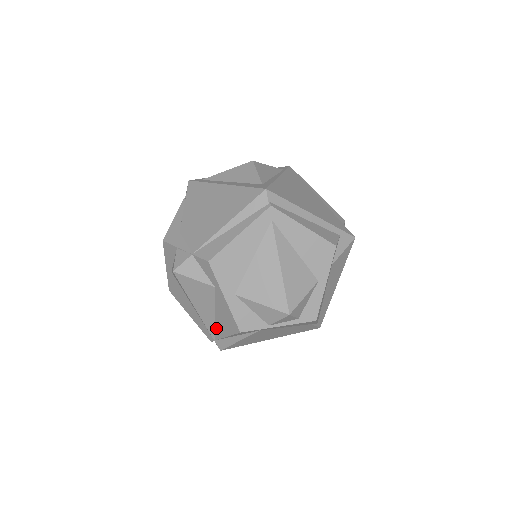
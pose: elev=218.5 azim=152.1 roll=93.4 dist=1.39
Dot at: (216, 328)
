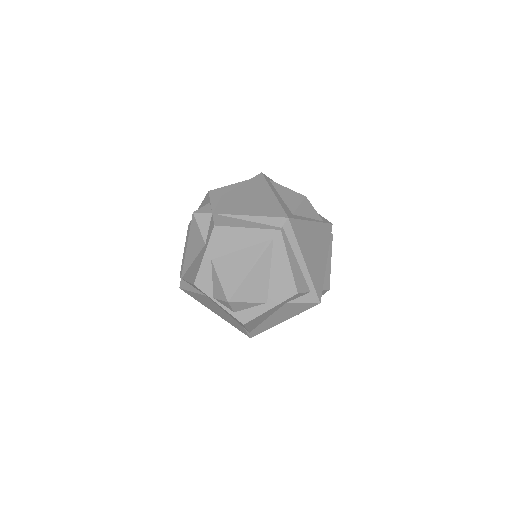
Dot at: (187, 271)
